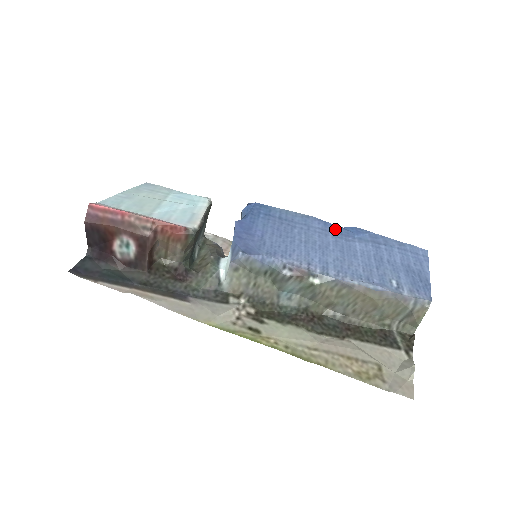
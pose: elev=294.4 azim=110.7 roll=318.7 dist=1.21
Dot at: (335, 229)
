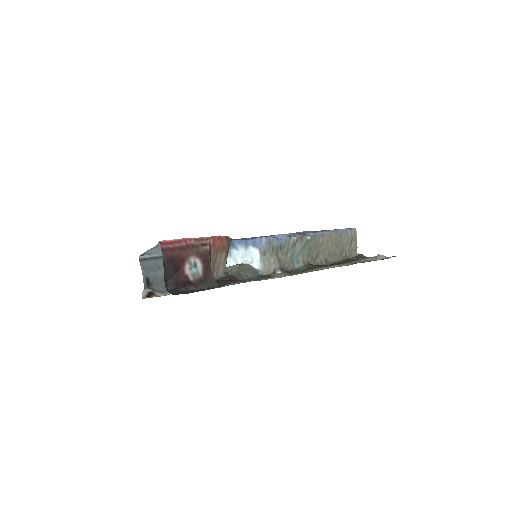
Dot at: occluded
